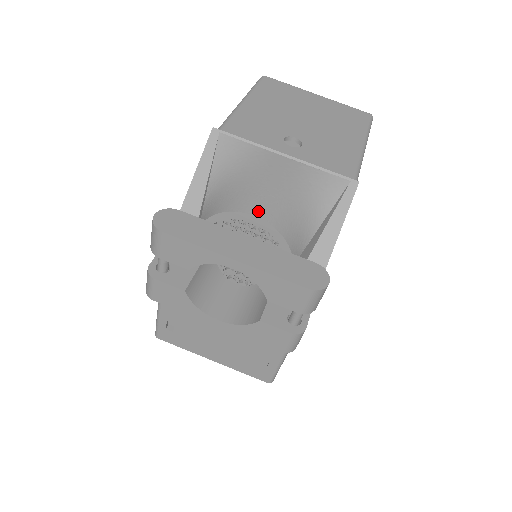
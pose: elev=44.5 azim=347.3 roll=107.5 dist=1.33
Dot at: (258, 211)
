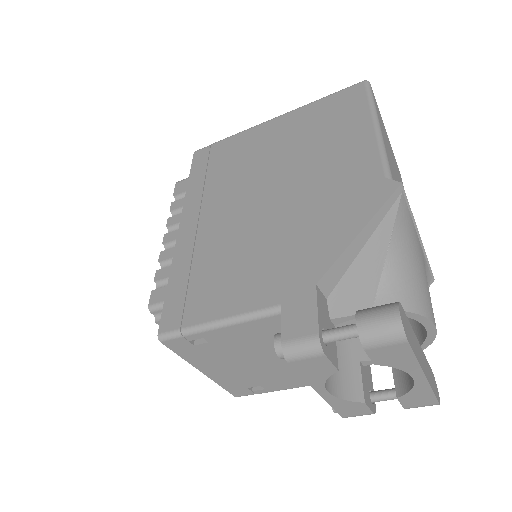
Dot at: occluded
